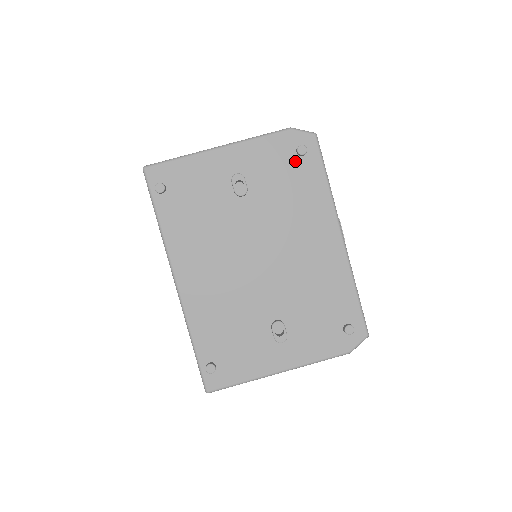
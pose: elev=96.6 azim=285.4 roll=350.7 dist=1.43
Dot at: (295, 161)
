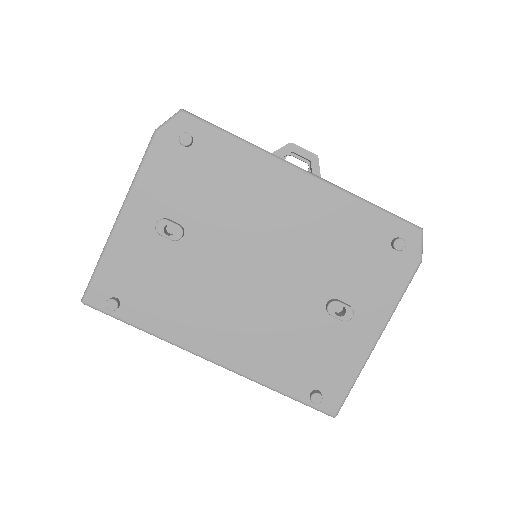
Dot at: (191, 155)
